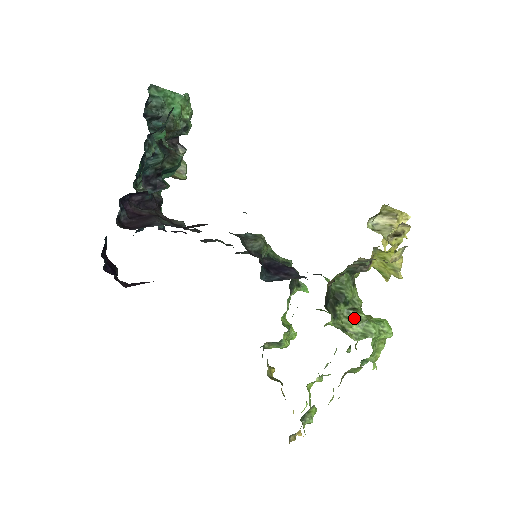
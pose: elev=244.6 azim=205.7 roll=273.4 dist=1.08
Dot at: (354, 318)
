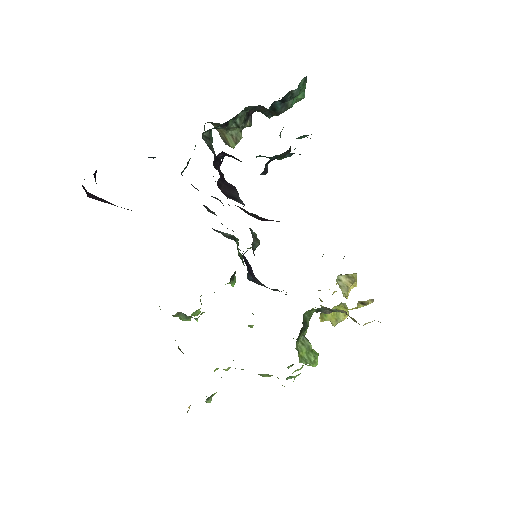
Dot at: (306, 345)
